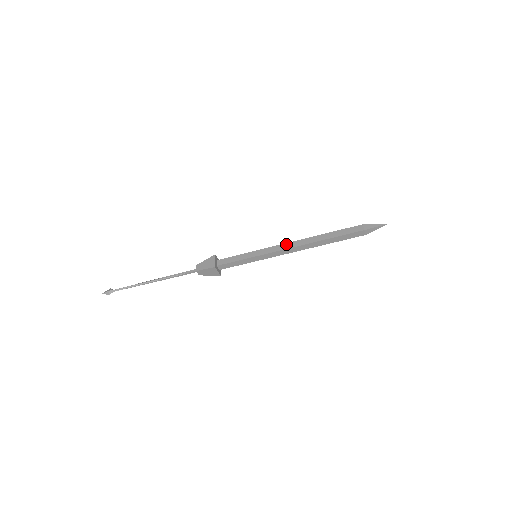
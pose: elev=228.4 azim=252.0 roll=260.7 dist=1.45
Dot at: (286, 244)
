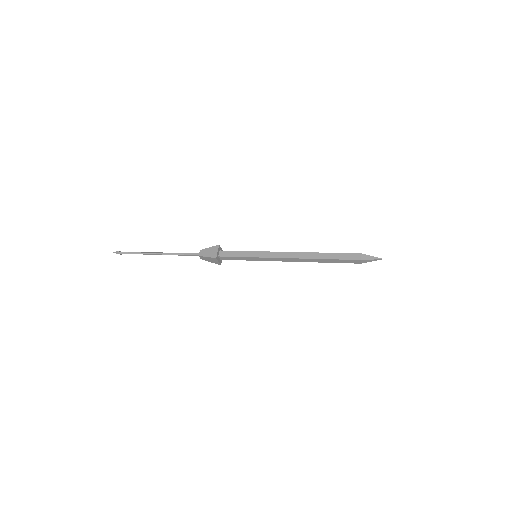
Dot at: (285, 259)
